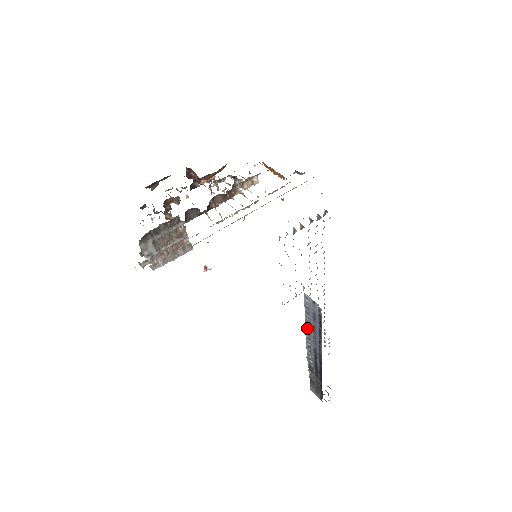
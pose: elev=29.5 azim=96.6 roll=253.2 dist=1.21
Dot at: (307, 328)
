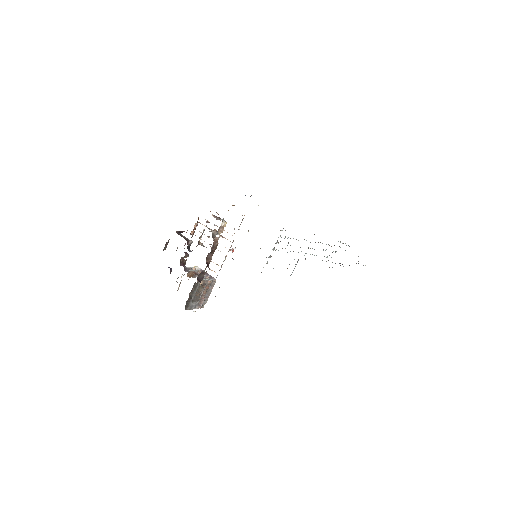
Dot at: occluded
